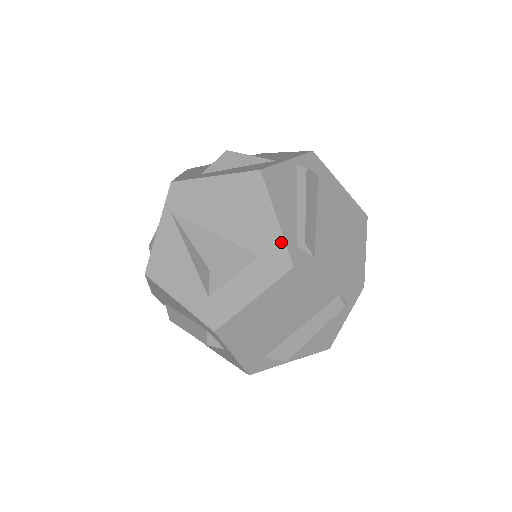
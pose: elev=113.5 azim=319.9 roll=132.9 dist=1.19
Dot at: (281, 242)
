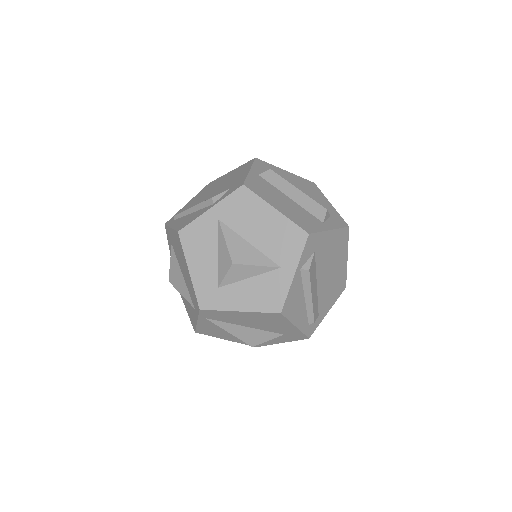
Dot at: (300, 333)
